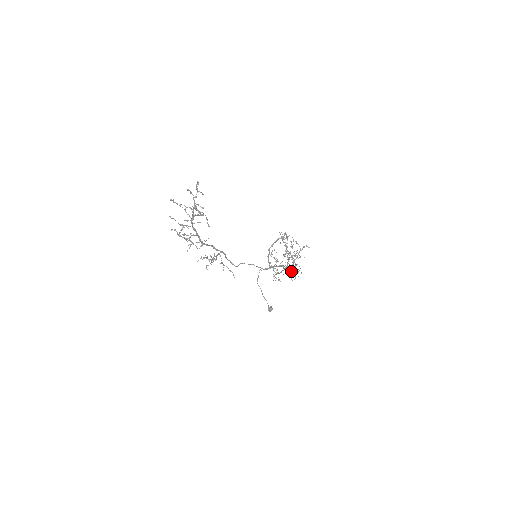
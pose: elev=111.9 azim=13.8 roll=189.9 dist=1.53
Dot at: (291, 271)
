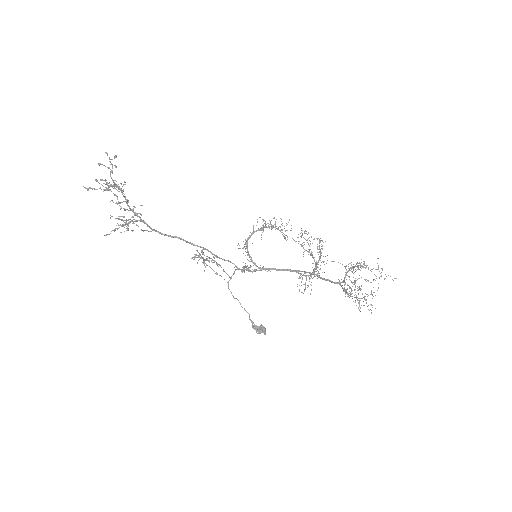
Dot at: (306, 279)
